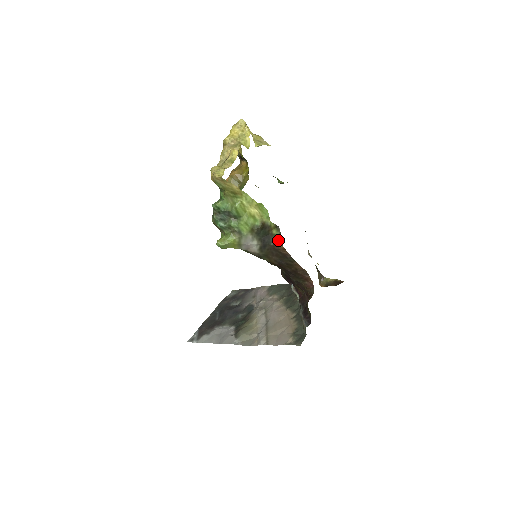
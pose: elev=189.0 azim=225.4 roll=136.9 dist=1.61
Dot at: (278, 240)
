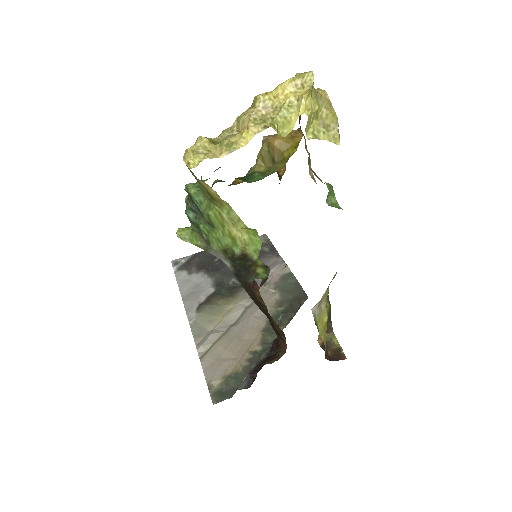
Dot at: (258, 284)
